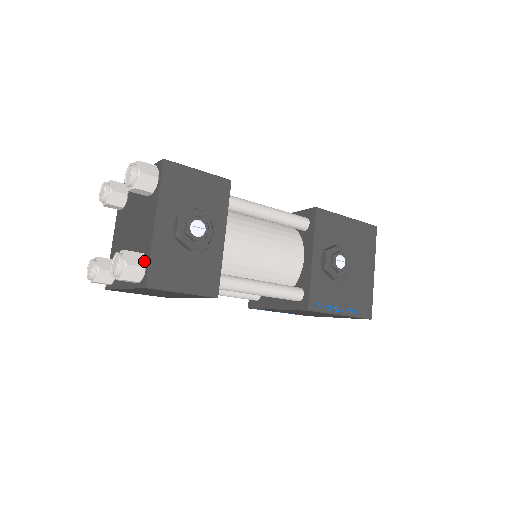
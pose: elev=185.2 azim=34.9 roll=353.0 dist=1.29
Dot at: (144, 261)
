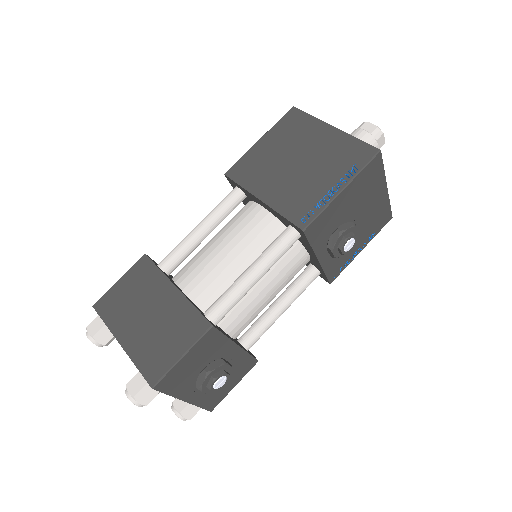
Dot at: occluded
